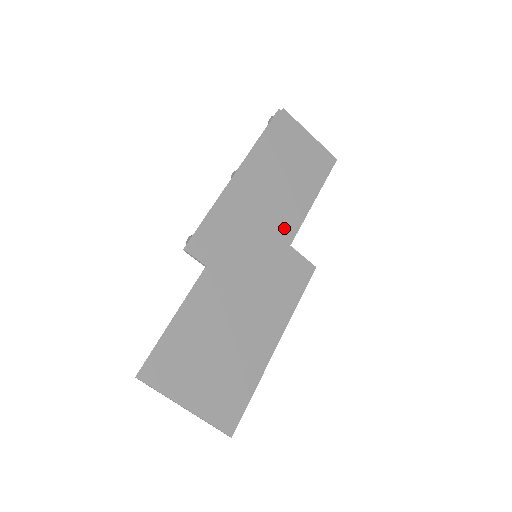
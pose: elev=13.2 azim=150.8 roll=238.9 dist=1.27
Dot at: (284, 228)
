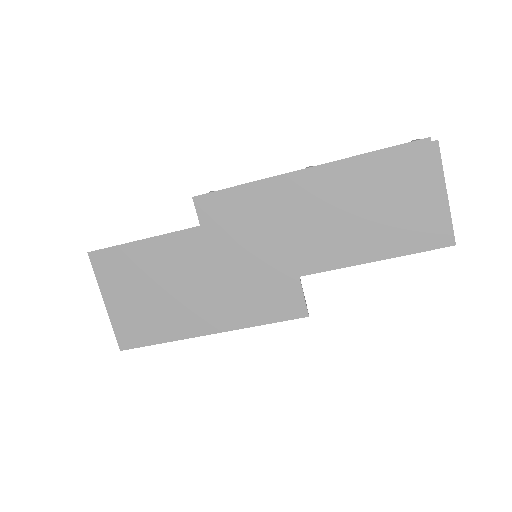
Dot at: (308, 257)
